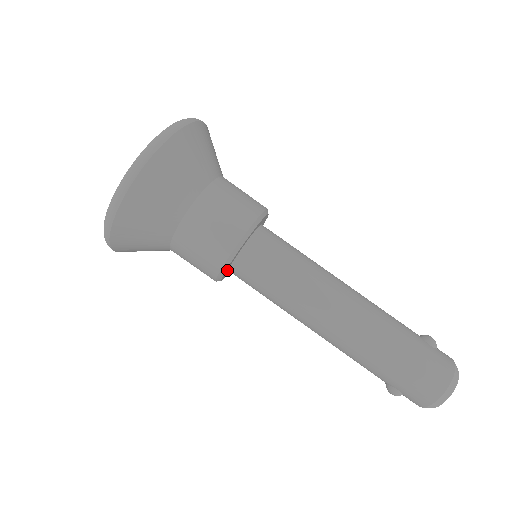
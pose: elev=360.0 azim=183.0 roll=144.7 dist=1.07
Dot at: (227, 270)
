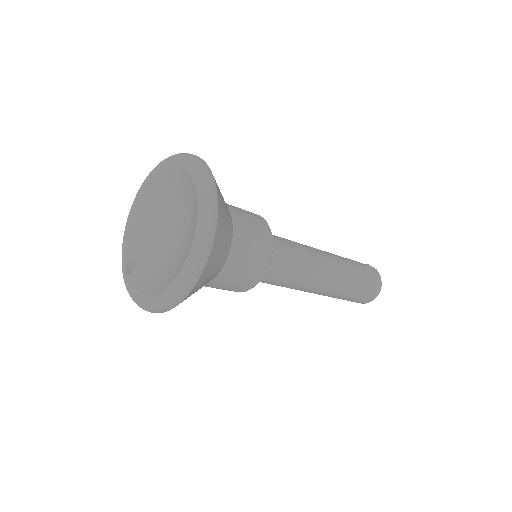
Dot at: occluded
